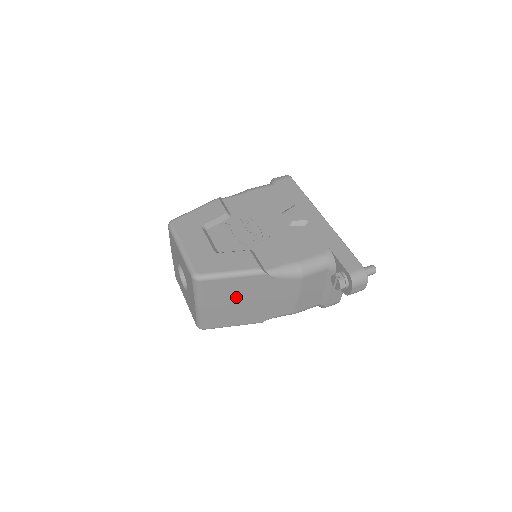
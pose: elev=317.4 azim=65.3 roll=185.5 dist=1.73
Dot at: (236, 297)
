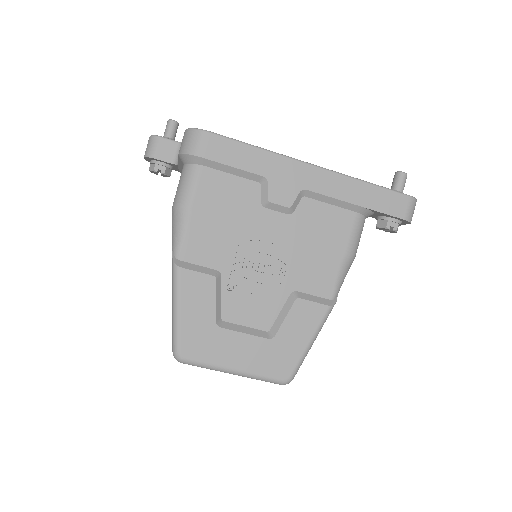
Dot at: occluded
